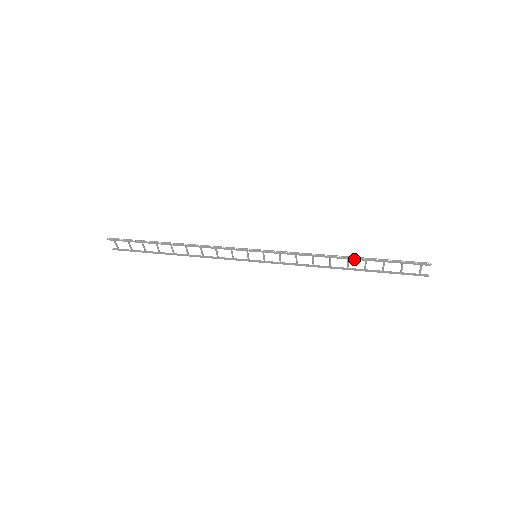
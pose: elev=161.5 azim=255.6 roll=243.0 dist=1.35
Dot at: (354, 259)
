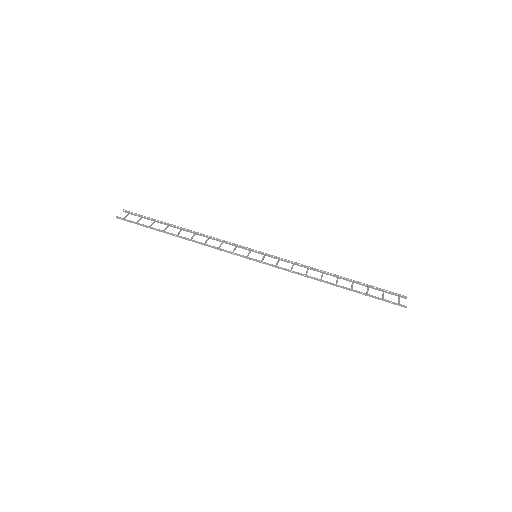
Dot at: (341, 287)
